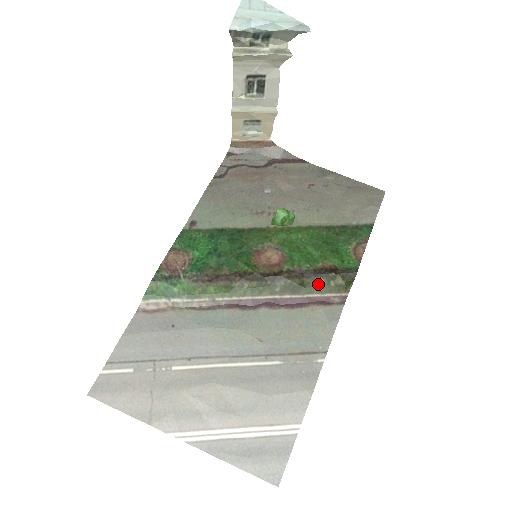
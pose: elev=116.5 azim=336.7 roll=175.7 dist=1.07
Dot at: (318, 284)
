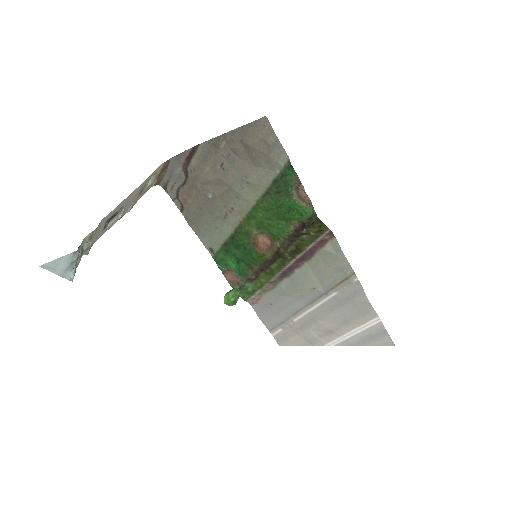
Dot at: (305, 240)
